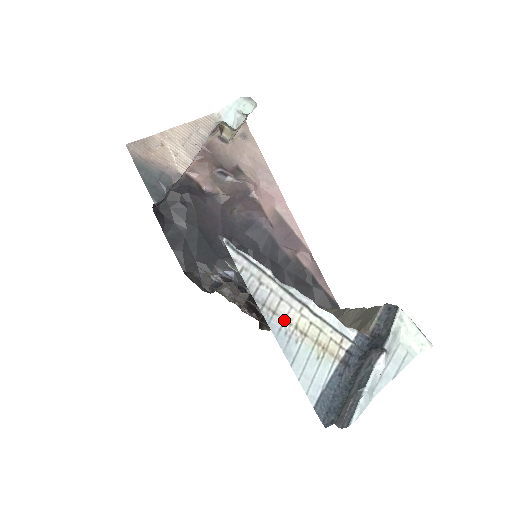
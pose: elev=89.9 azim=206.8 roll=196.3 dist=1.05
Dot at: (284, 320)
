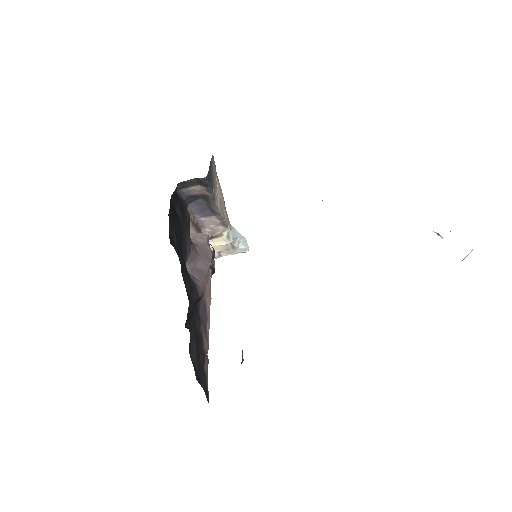
Dot at: occluded
